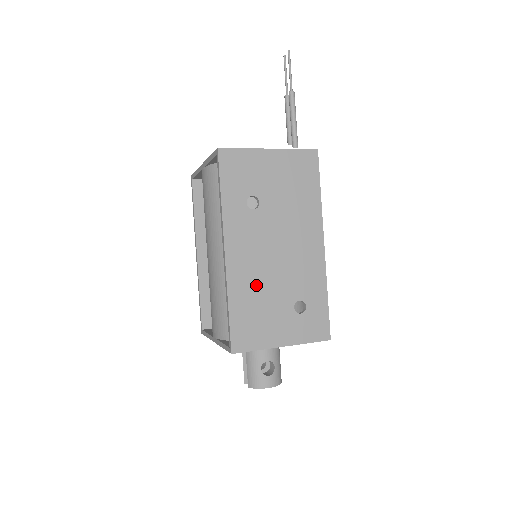
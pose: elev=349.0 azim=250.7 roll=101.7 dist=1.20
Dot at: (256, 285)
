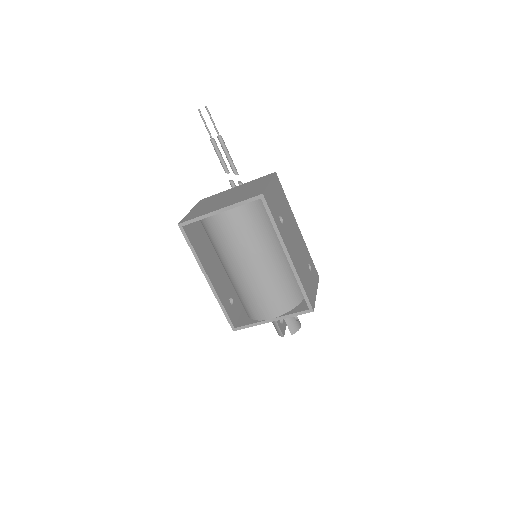
Dot at: (301, 267)
